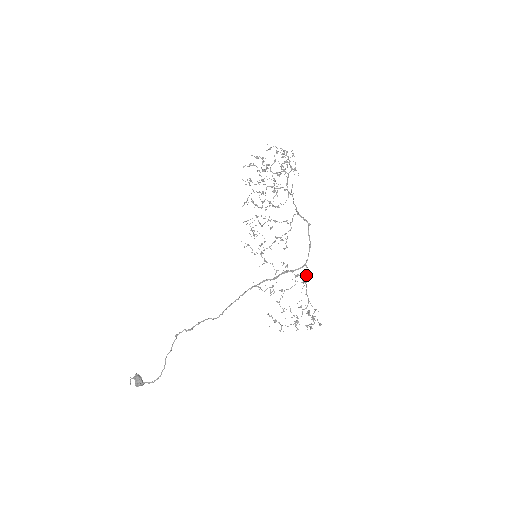
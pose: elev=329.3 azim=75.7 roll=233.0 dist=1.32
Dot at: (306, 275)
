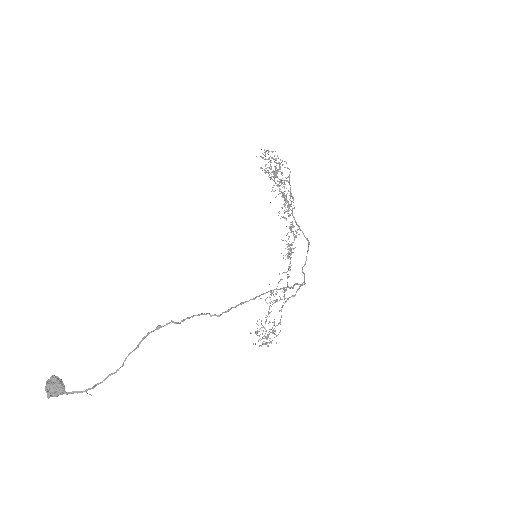
Dot at: (296, 292)
